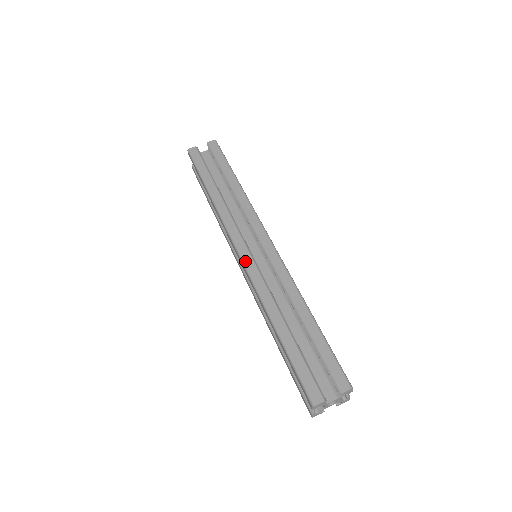
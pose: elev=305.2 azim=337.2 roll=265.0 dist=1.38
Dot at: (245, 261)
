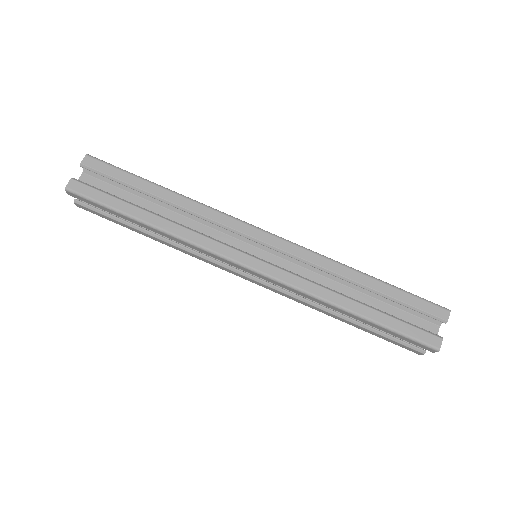
Dot at: (265, 272)
